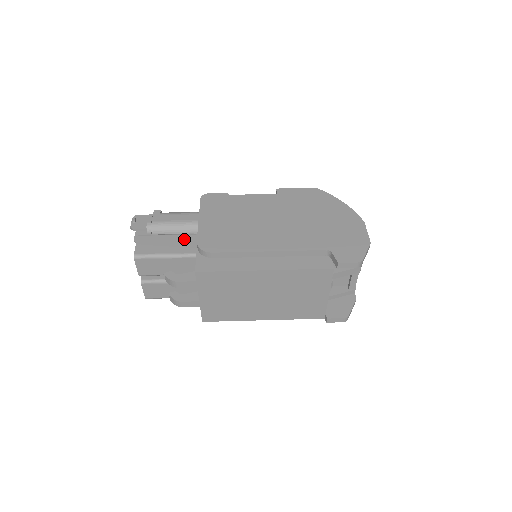
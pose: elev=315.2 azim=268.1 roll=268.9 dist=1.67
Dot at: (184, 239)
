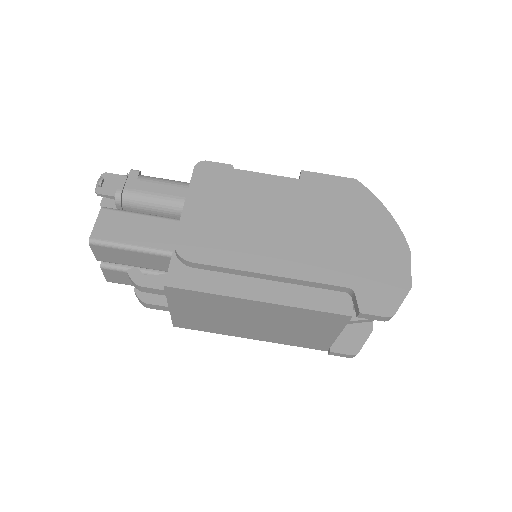
Dot at: (161, 226)
